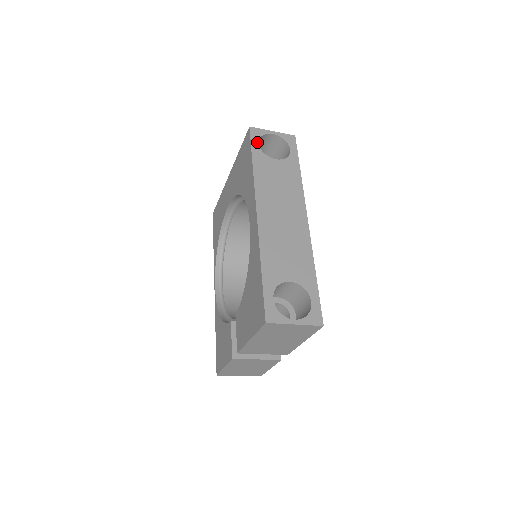
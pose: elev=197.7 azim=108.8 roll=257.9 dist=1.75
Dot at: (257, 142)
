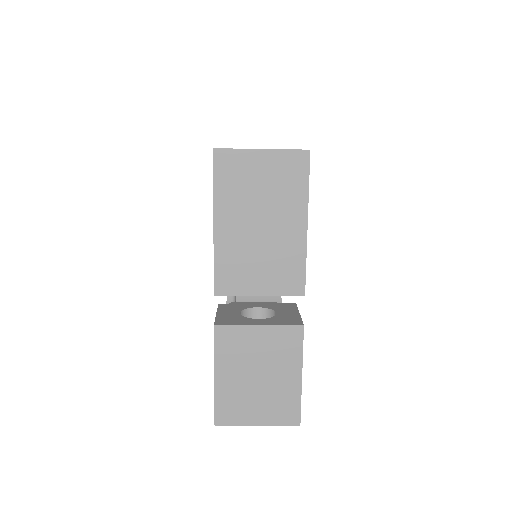
Dot at: occluded
